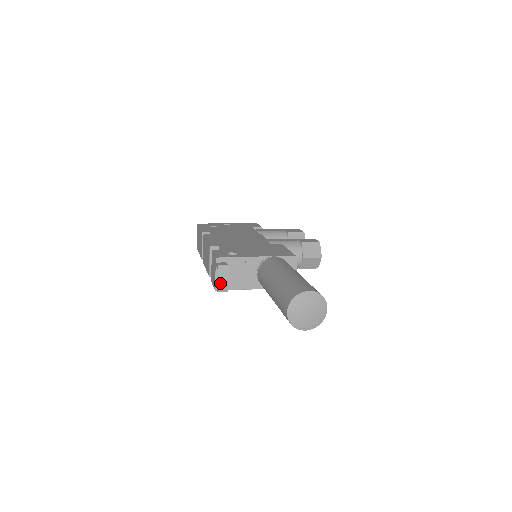
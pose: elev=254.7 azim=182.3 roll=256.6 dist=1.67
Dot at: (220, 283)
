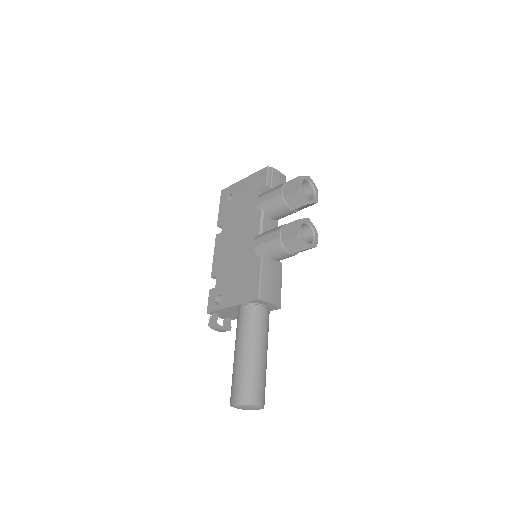
Dot at: (220, 331)
